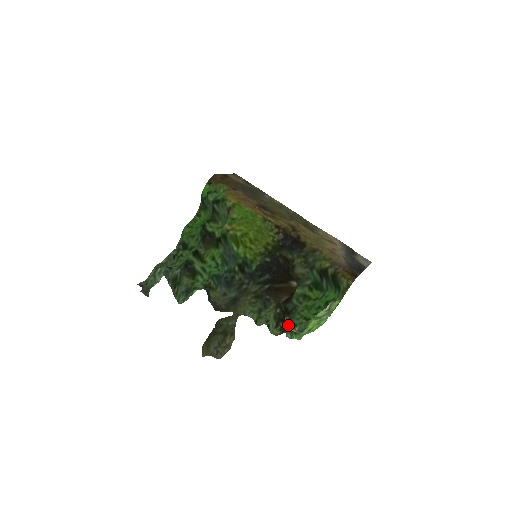
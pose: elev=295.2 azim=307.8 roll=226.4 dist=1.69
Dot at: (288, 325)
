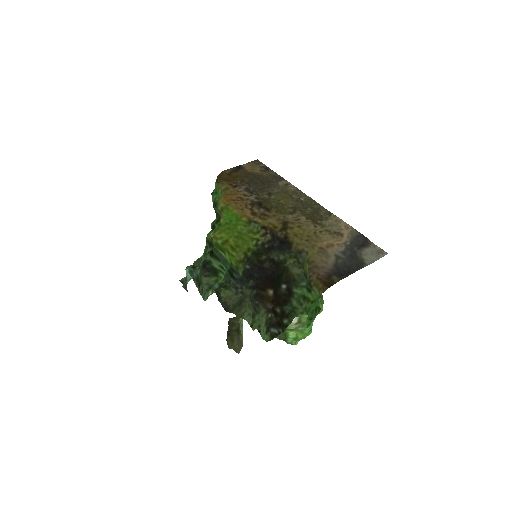
Dot at: occluded
